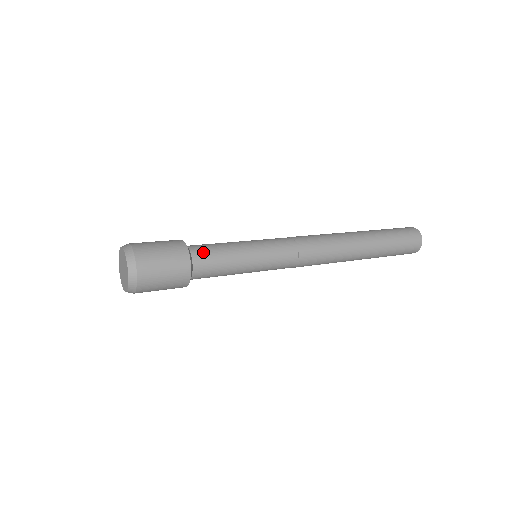
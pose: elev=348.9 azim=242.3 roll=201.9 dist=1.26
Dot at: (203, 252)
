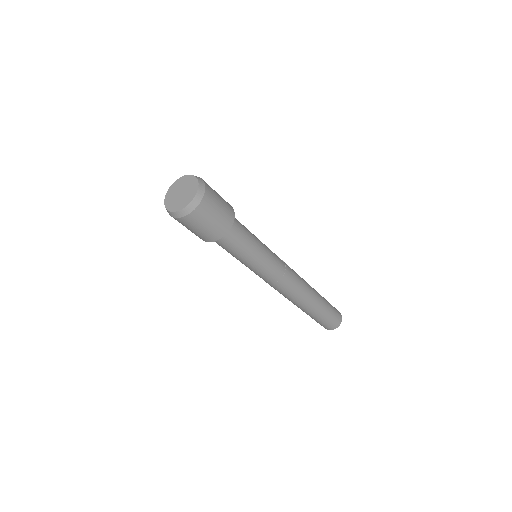
Dot at: occluded
